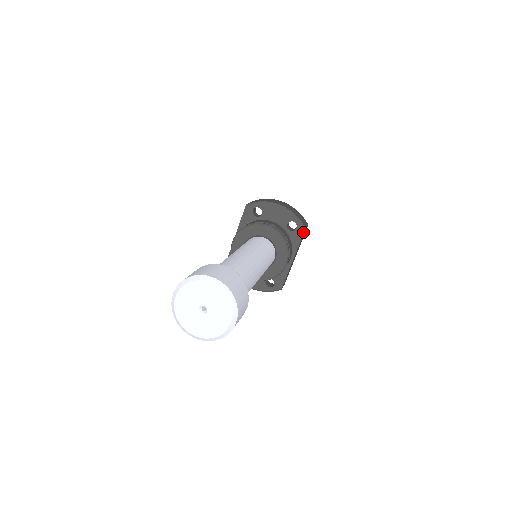
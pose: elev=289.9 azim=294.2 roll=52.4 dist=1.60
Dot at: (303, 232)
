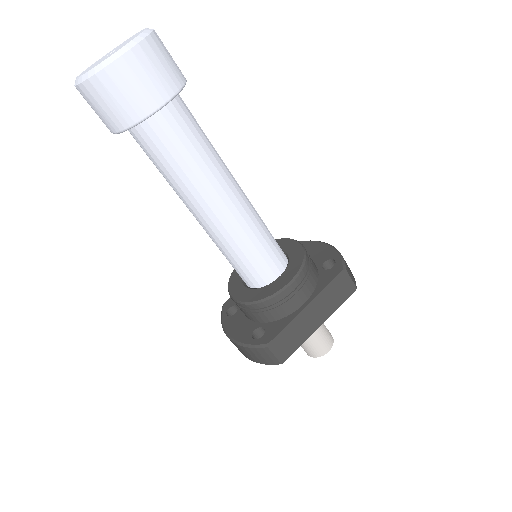
Dot at: (340, 271)
